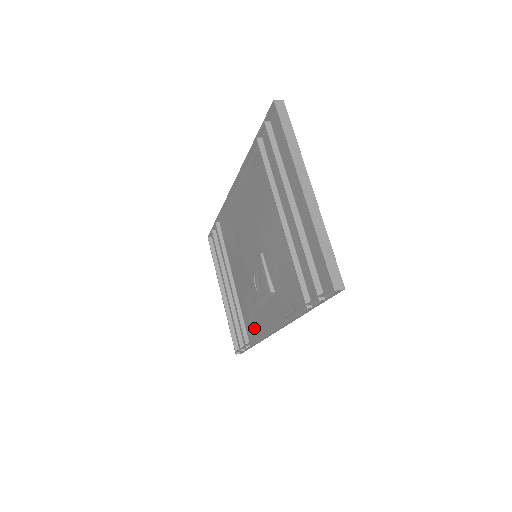
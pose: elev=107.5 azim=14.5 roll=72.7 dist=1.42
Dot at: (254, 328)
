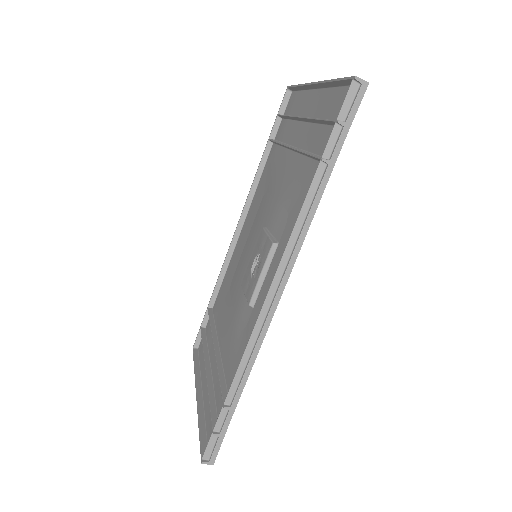
Dot at: occluded
